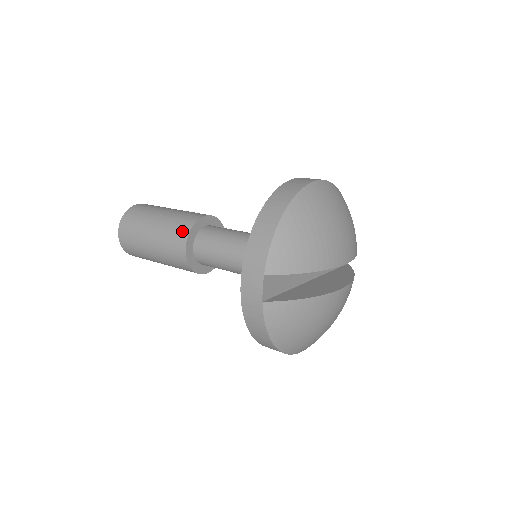
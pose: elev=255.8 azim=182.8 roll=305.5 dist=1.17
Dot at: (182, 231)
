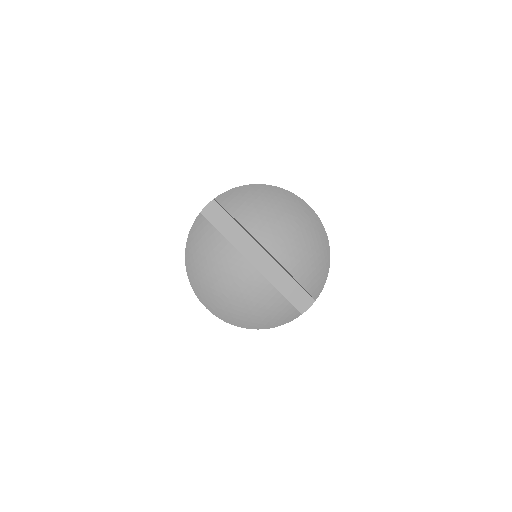
Dot at: occluded
